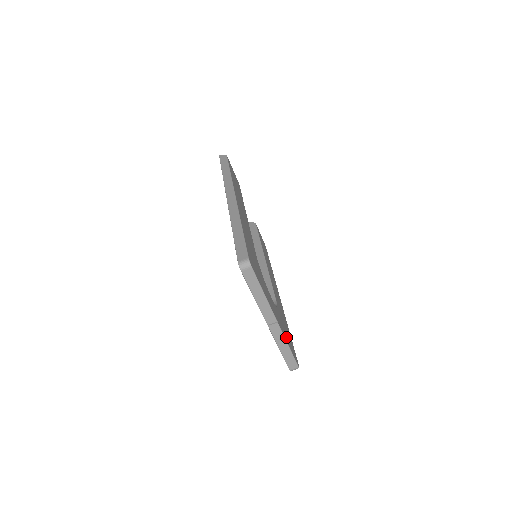
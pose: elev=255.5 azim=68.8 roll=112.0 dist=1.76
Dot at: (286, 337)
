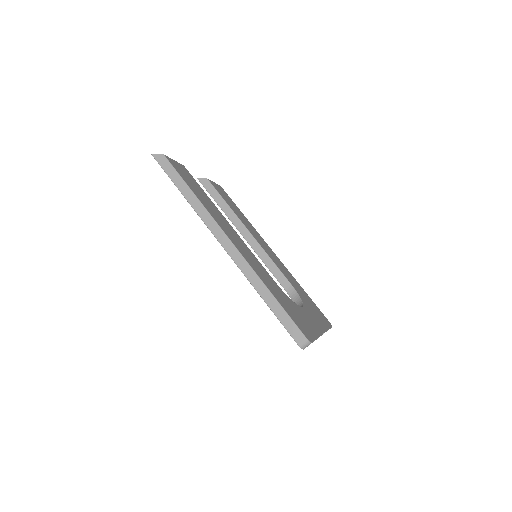
Dot at: (322, 322)
